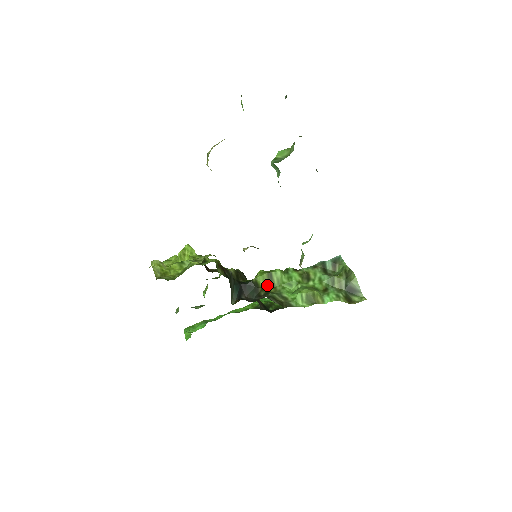
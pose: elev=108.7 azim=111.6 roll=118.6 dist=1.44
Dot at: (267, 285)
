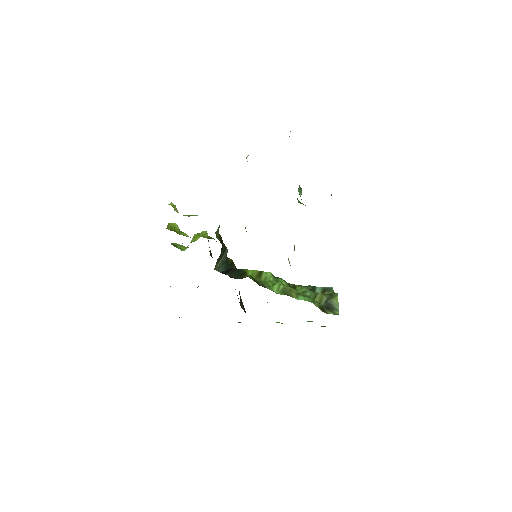
Dot at: (254, 278)
